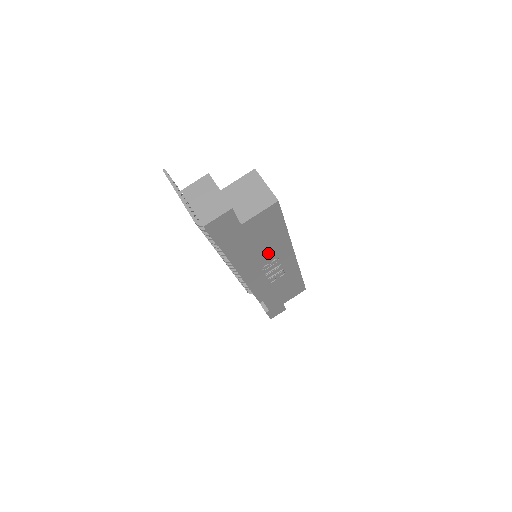
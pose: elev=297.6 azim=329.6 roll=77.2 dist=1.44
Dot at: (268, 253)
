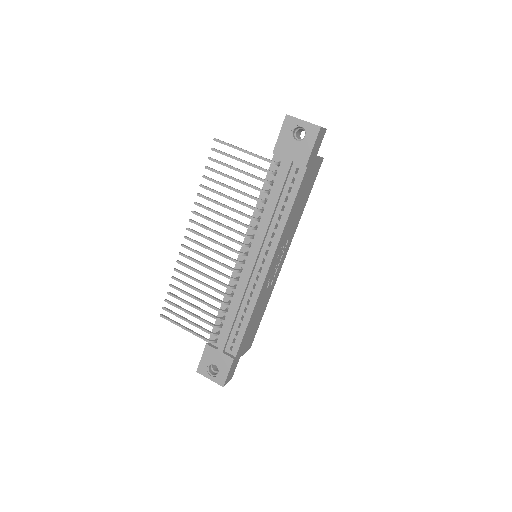
Dot at: (292, 226)
